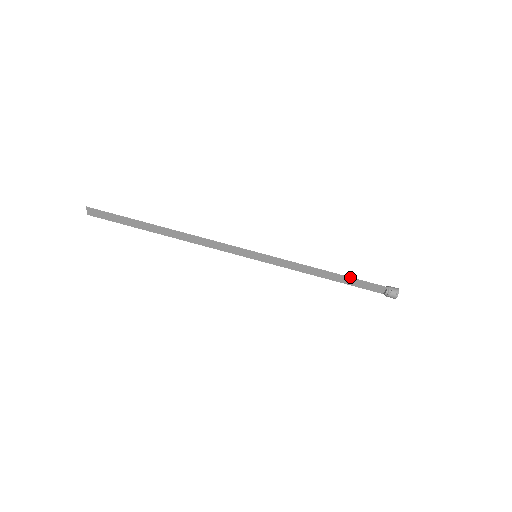
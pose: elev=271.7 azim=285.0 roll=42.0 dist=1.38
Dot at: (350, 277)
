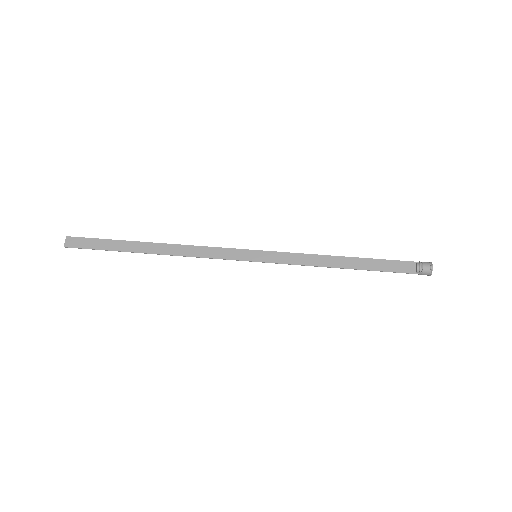
Dot at: (369, 258)
